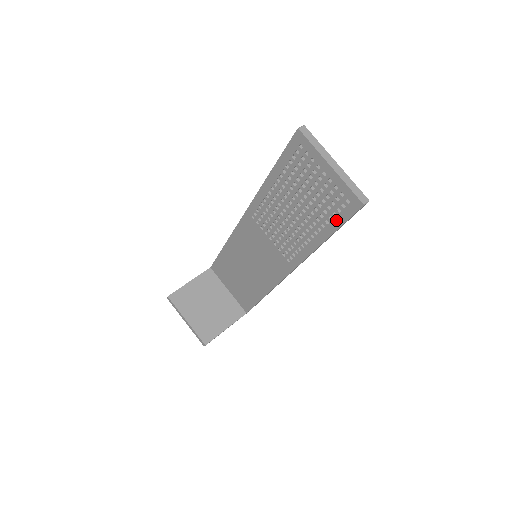
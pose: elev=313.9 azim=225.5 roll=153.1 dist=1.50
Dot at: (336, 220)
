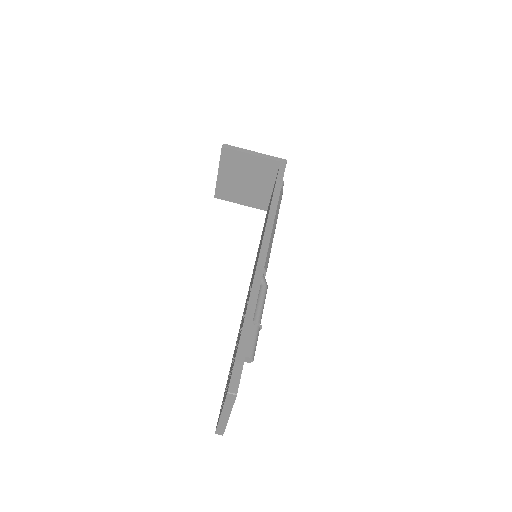
Dot at: occluded
